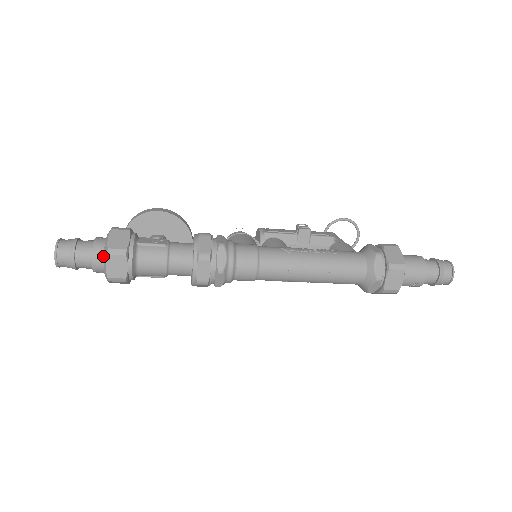
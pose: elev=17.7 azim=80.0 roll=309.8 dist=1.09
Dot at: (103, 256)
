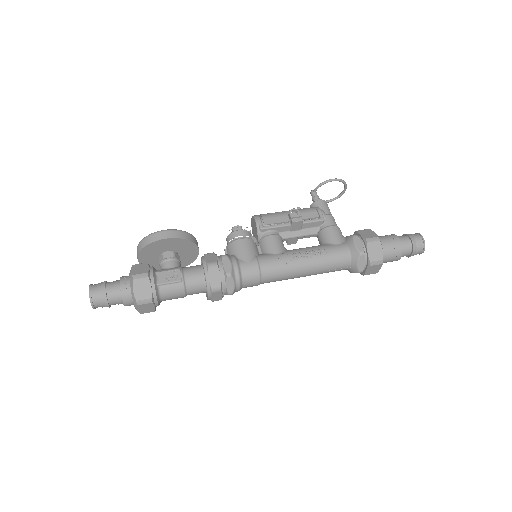
Dot at: (132, 300)
